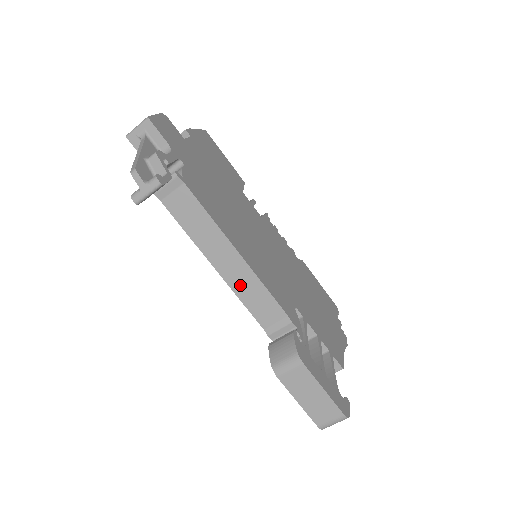
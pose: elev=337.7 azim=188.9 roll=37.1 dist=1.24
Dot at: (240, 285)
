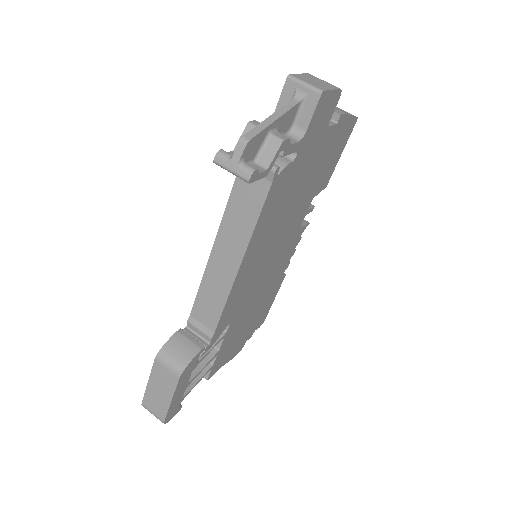
Dot at: (213, 279)
